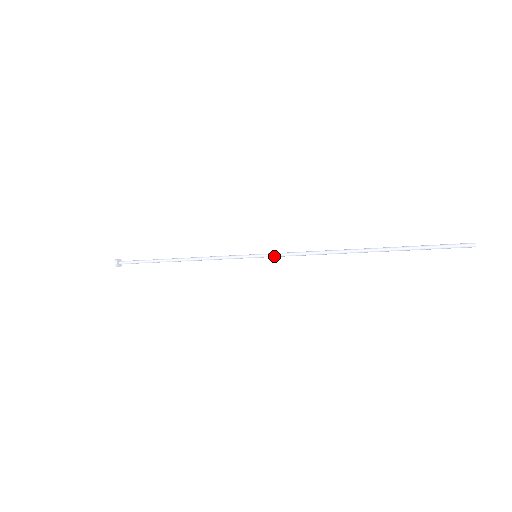
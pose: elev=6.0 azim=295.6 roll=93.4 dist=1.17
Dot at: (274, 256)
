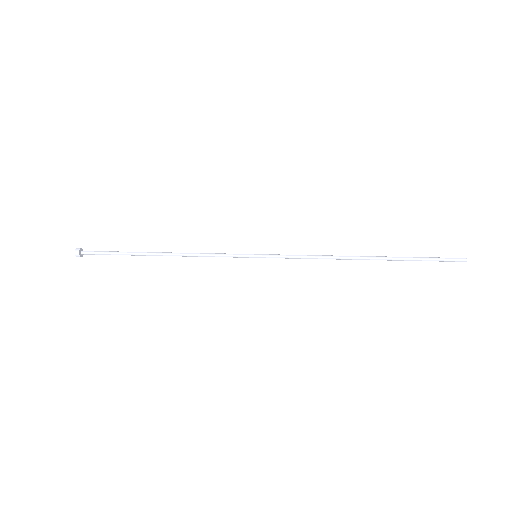
Dot at: (277, 257)
